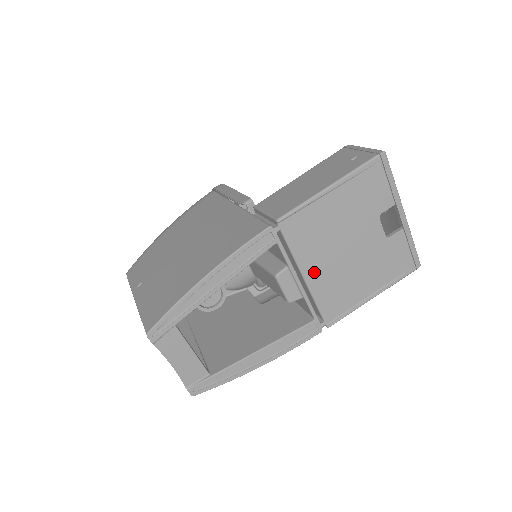
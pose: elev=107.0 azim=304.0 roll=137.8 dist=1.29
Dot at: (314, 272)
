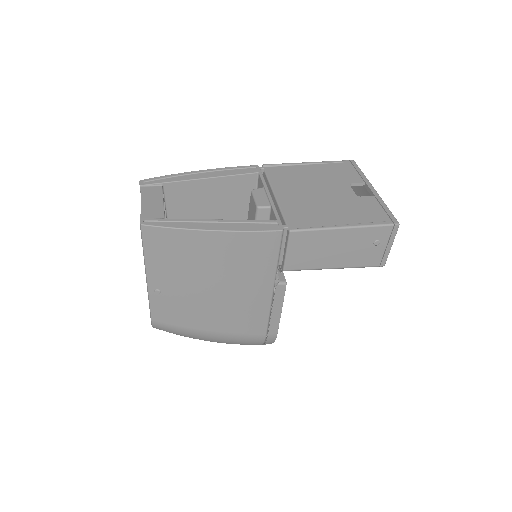
Dot at: (285, 196)
